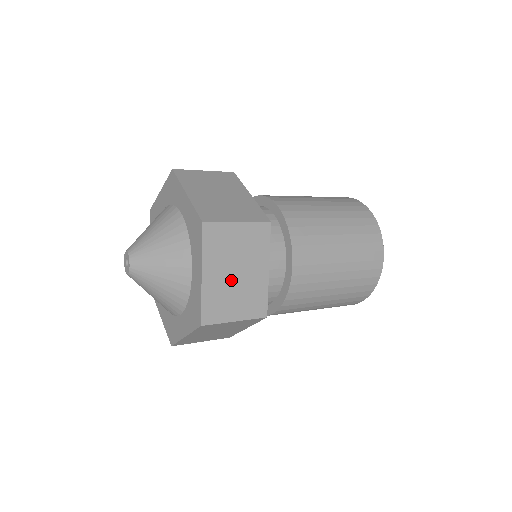
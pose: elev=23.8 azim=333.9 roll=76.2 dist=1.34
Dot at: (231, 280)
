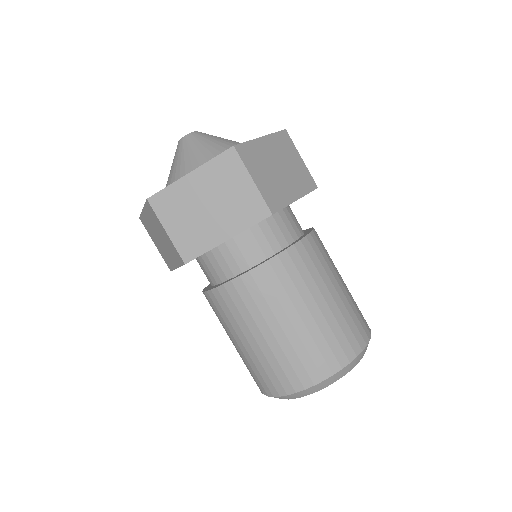
Dot at: (273, 165)
